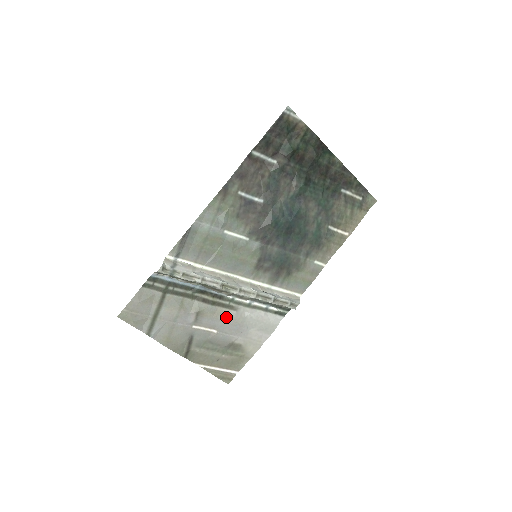
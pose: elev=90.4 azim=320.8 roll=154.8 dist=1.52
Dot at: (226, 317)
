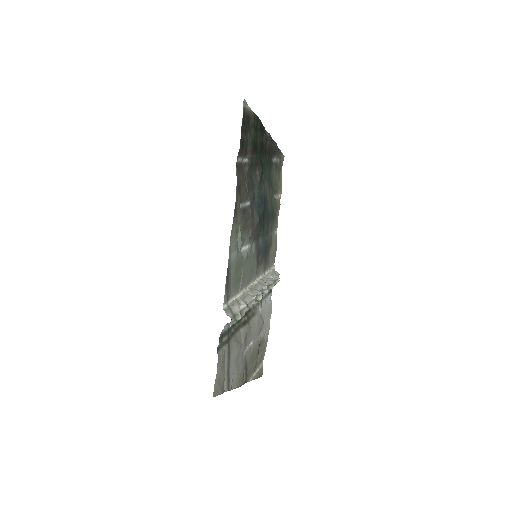
Dot at: (255, 324)
